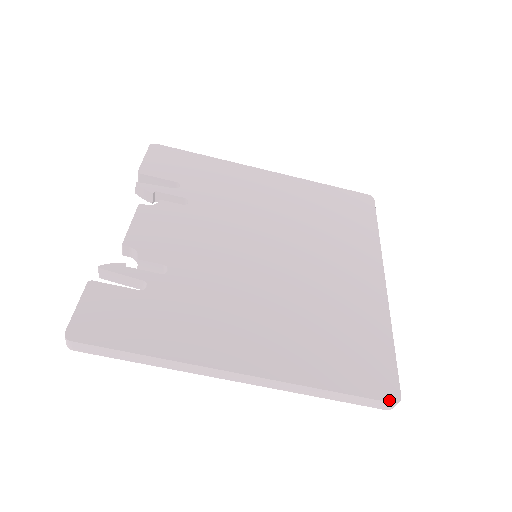
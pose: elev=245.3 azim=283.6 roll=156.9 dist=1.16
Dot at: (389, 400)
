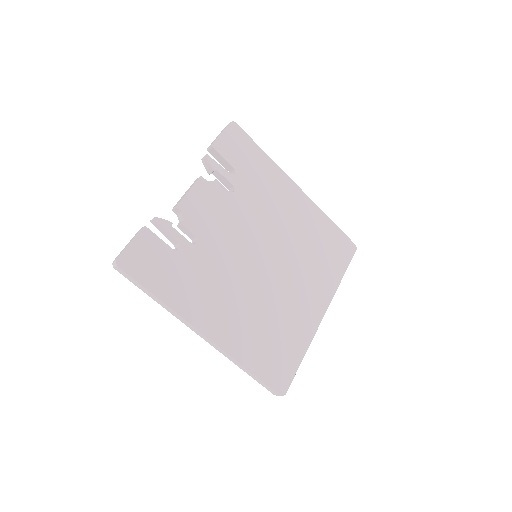
Dot at: (278, 392)
